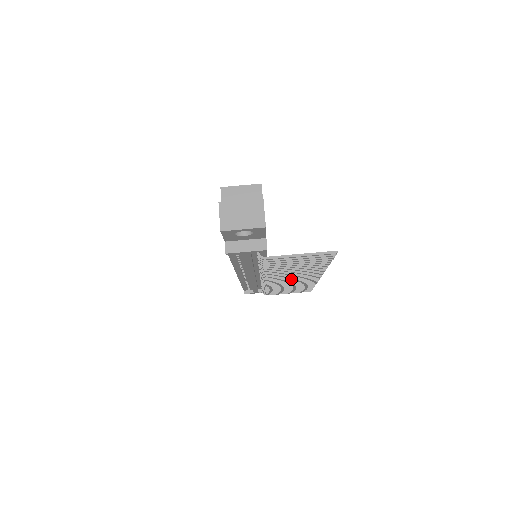
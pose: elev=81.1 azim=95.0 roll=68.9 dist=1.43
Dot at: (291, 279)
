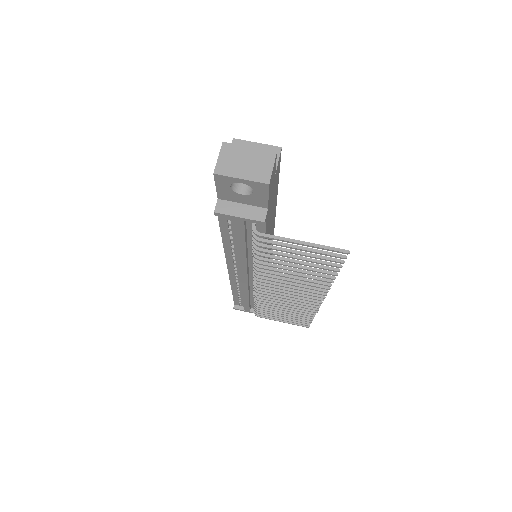
Dot at: (288, 293)
